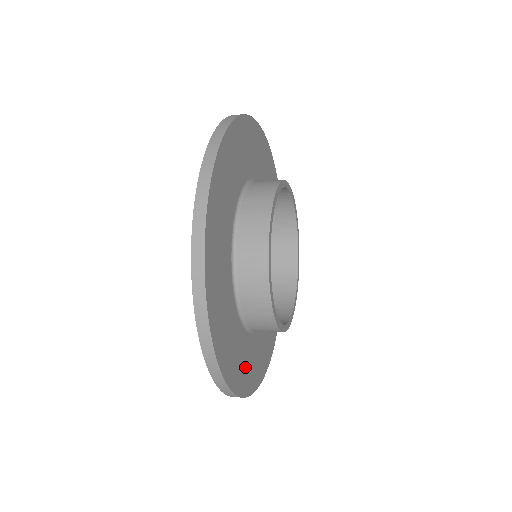
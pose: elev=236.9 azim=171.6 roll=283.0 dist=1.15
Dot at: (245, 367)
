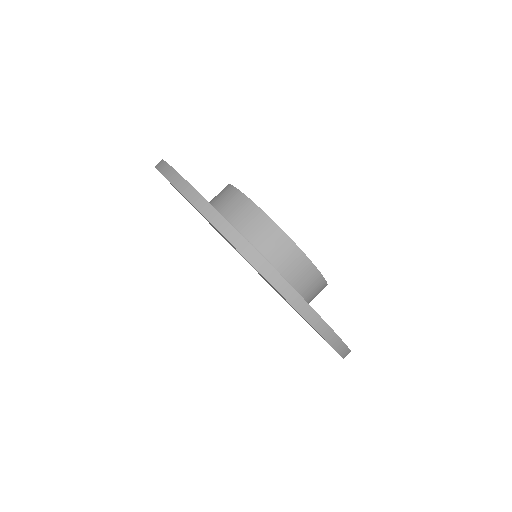
Dot at: occluded
